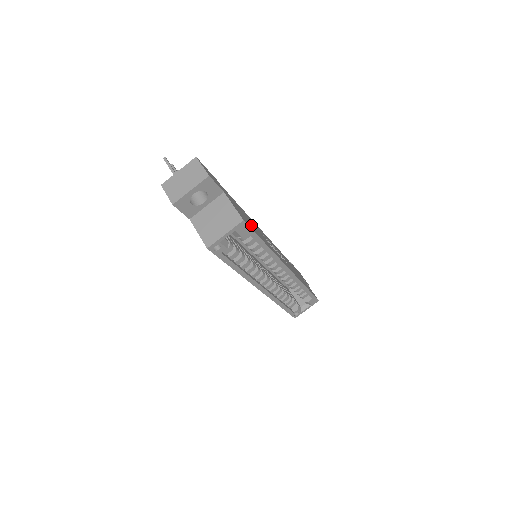
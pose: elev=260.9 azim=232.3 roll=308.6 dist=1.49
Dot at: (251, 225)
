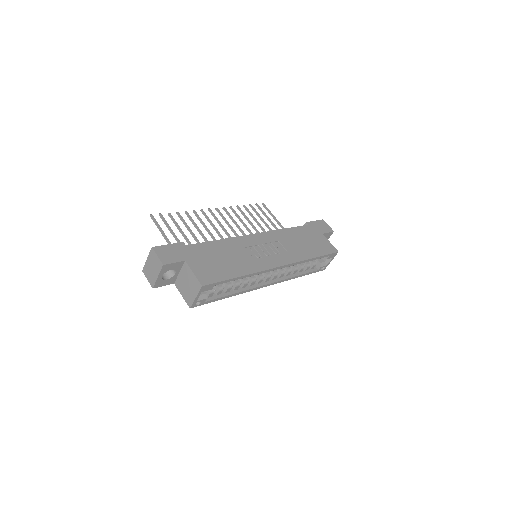
Dot at: (221, 268)
